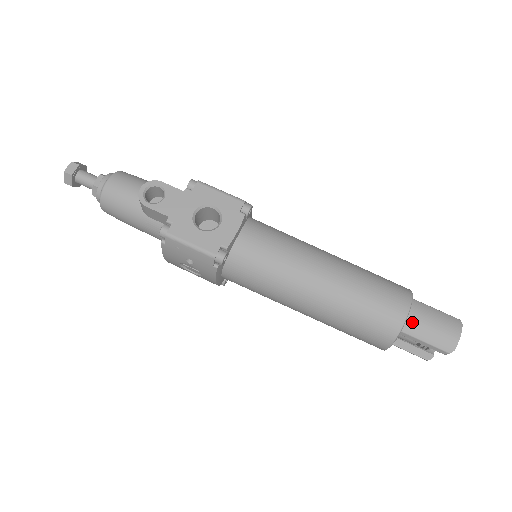
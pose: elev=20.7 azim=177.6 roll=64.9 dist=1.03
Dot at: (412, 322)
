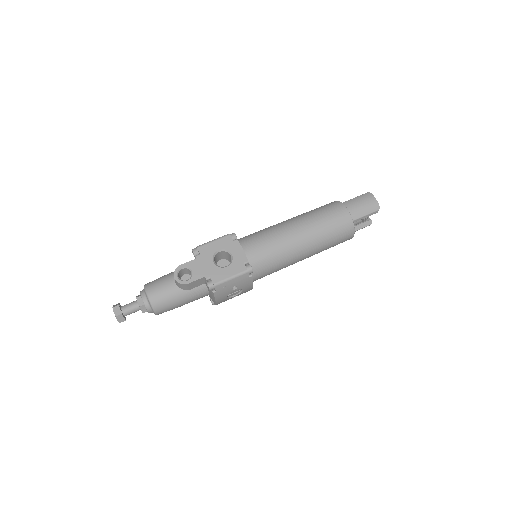
Dot at: (353, 212)
